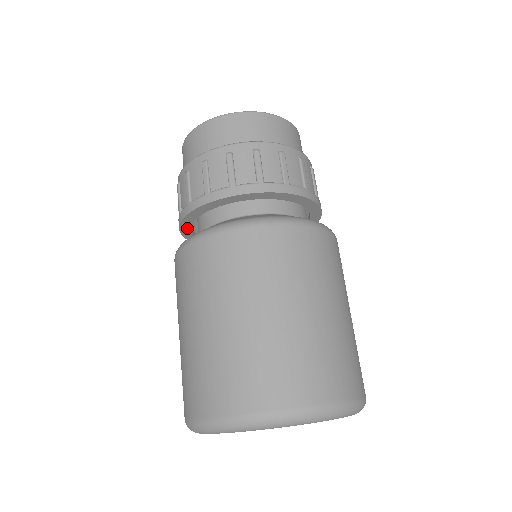
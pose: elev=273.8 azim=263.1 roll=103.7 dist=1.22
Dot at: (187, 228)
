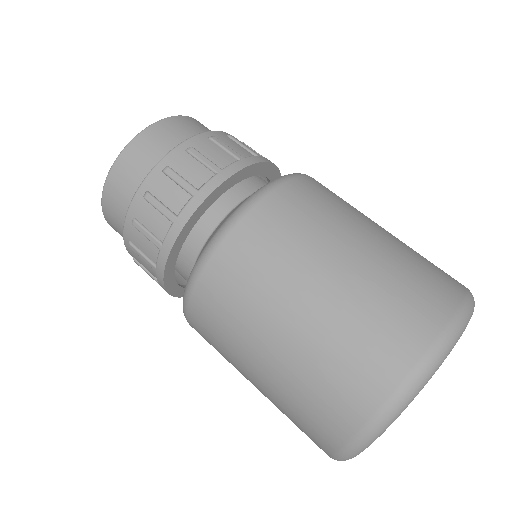
Dot at: (172, 263)
